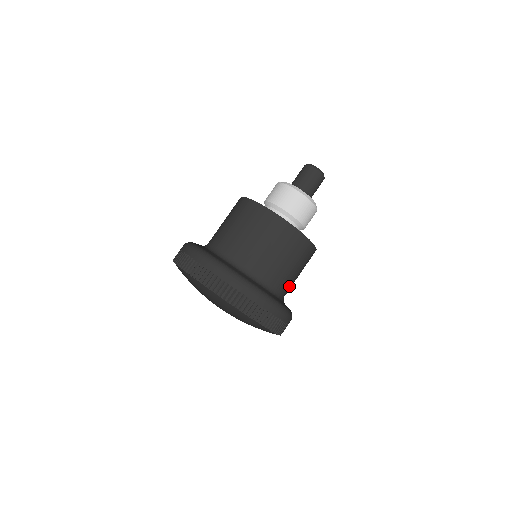
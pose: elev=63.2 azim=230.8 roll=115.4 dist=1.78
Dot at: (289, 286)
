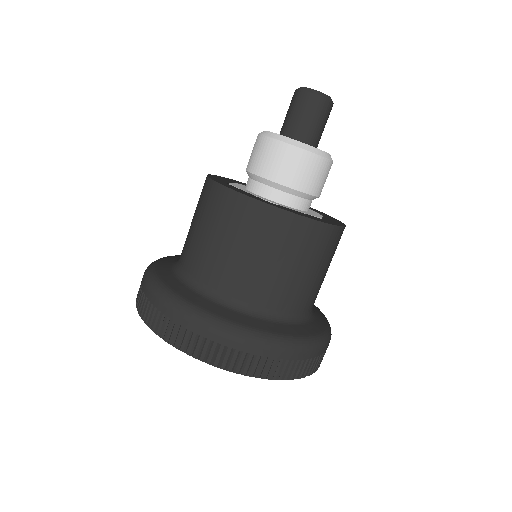
Dot at: (302, 296)
